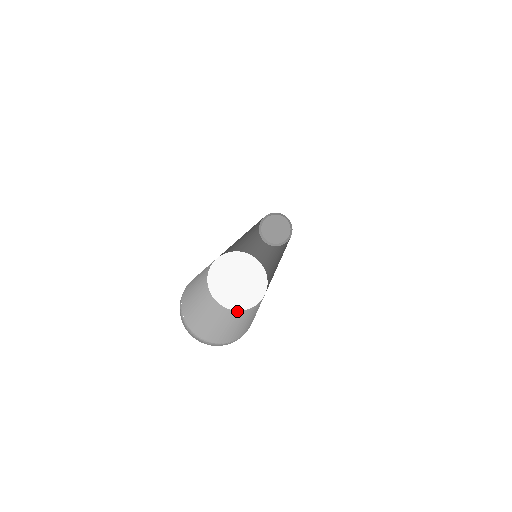
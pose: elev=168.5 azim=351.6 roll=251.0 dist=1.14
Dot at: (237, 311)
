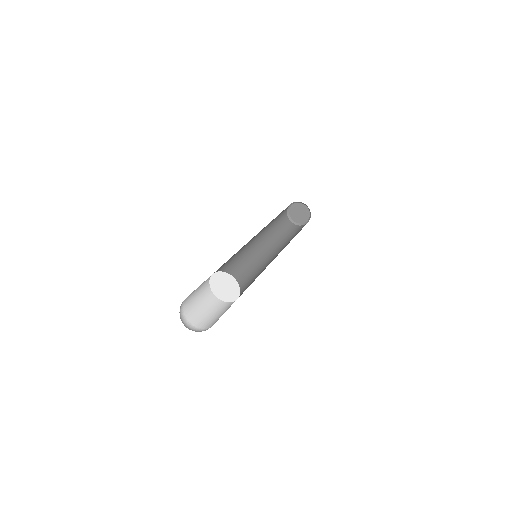
Dot at: (215, 297)
